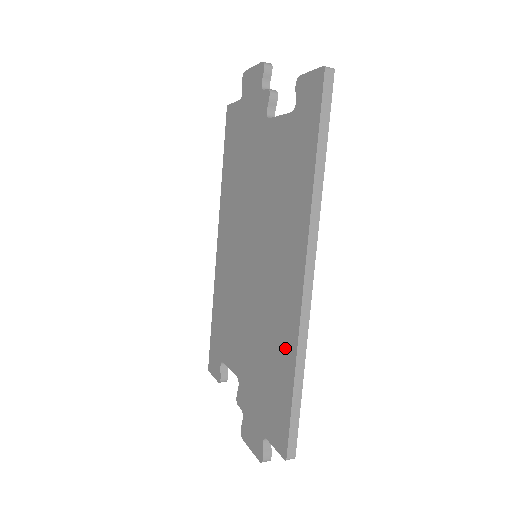
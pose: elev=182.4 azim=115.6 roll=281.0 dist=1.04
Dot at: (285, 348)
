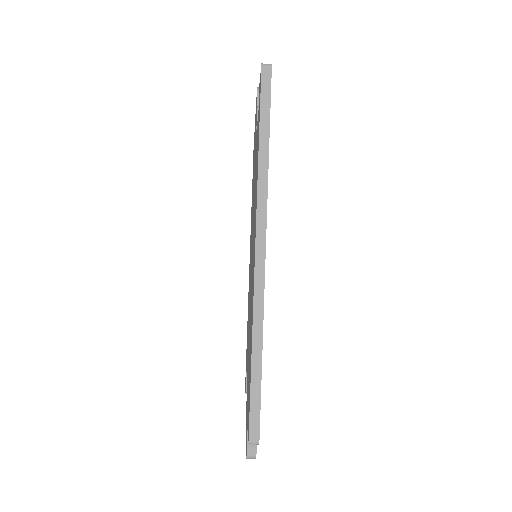
Dot at: (251, 327)
